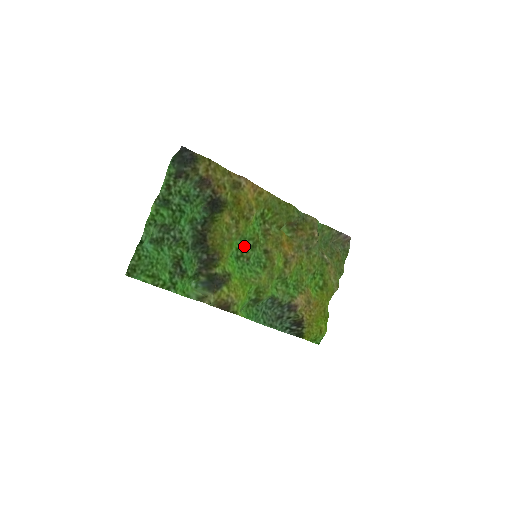
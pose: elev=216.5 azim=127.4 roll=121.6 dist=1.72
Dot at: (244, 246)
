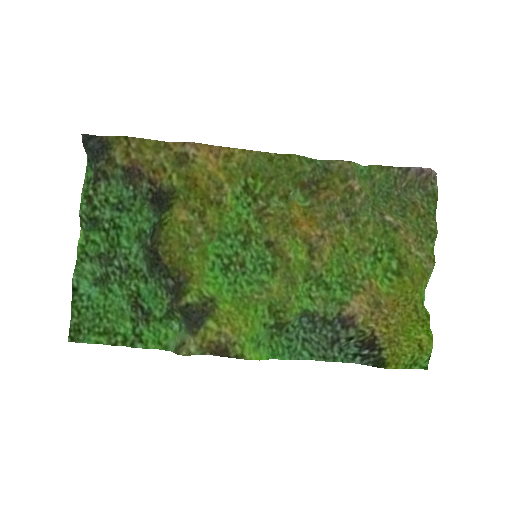
Dot at: (230, 247)
